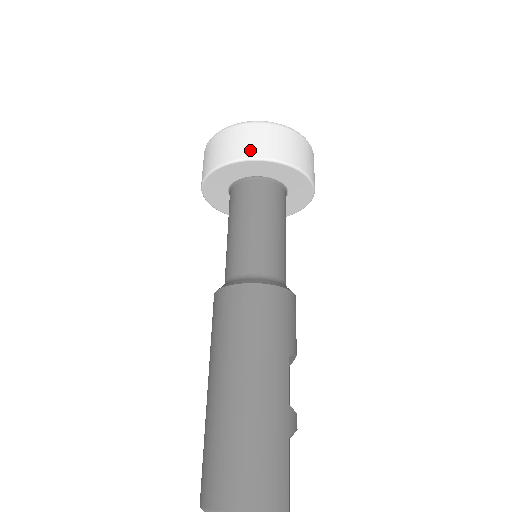
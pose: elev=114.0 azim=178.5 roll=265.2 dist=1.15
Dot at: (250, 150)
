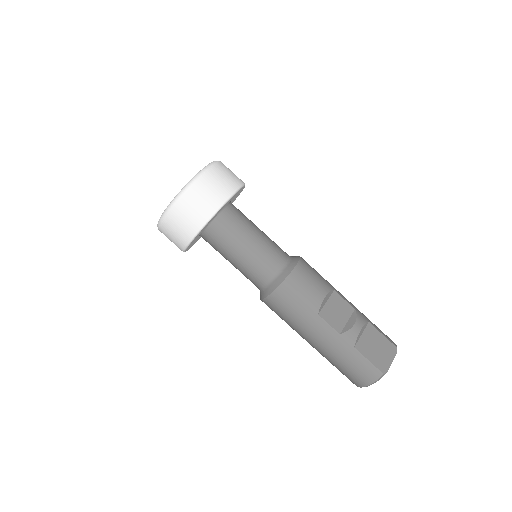
Dot at: (179, 244)
